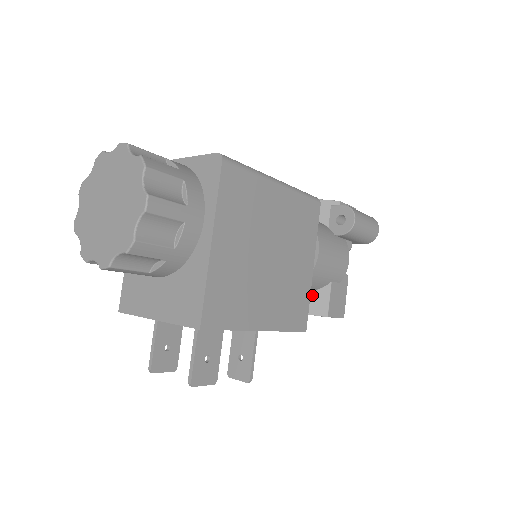
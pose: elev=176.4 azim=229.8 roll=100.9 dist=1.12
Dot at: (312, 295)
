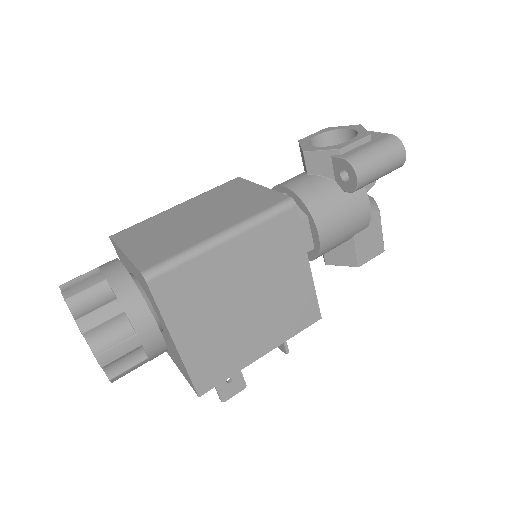
Dot at: (338, 249)
